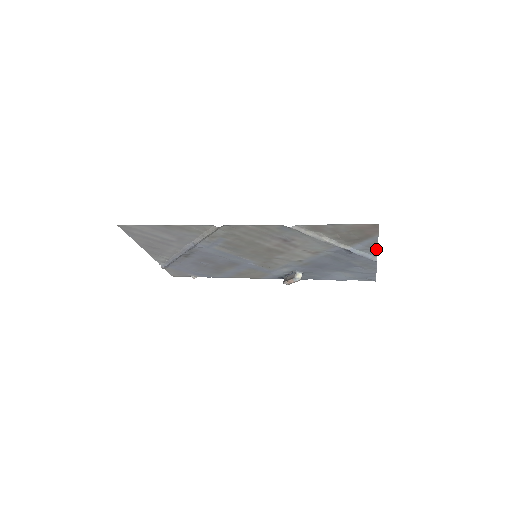
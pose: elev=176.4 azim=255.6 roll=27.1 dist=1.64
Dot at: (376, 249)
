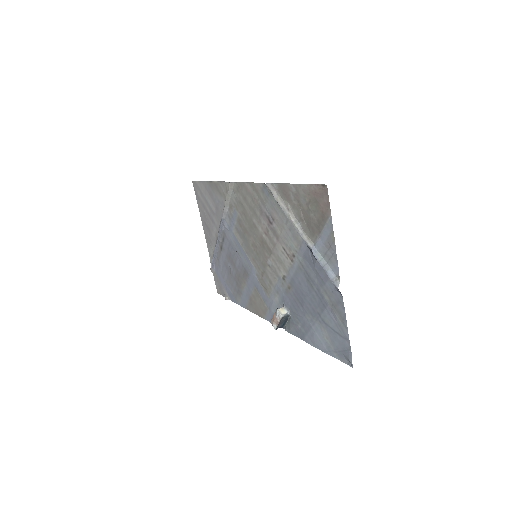
Dot at: (336, 257)
